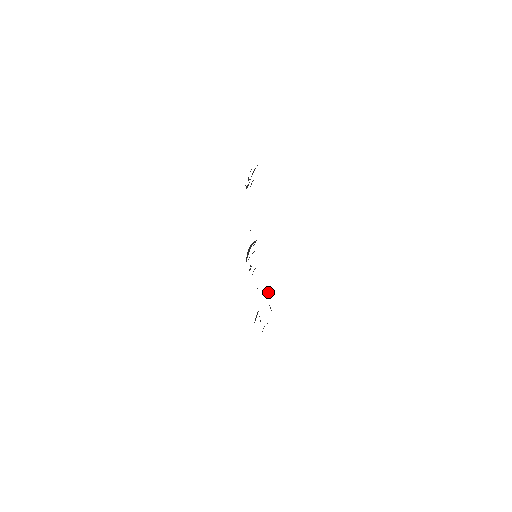
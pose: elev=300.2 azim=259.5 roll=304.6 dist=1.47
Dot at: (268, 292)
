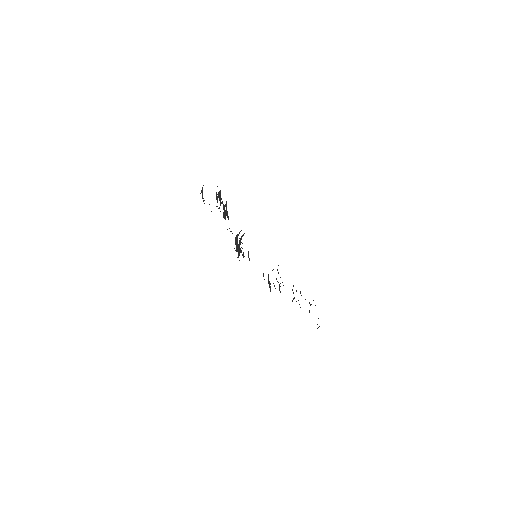
Dot at: occluded
